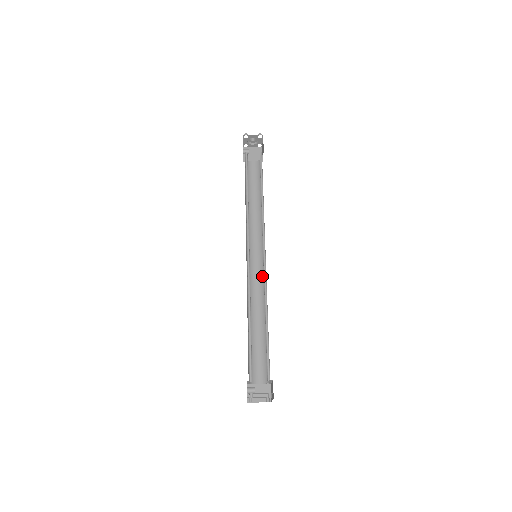
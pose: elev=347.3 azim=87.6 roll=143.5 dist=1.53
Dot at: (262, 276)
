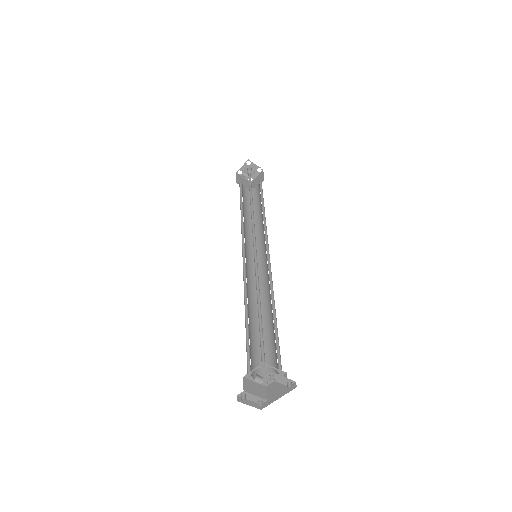
Dot at: occluded
